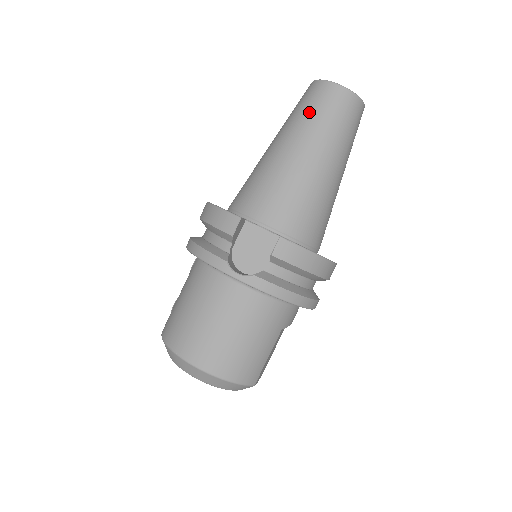
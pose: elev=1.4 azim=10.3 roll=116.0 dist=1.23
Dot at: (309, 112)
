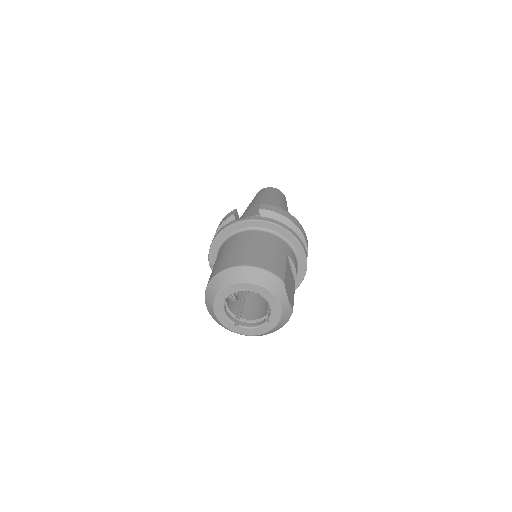
Dot at: occluded
